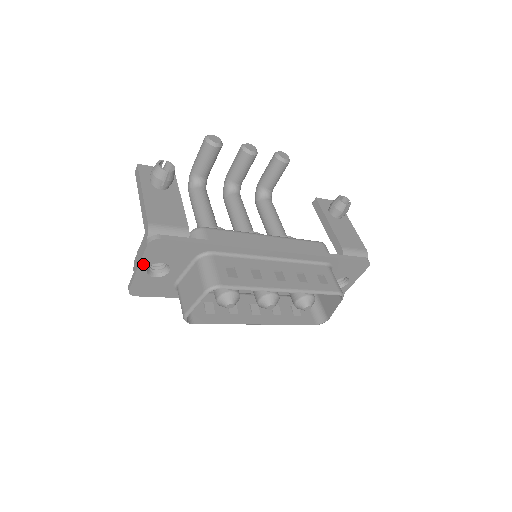
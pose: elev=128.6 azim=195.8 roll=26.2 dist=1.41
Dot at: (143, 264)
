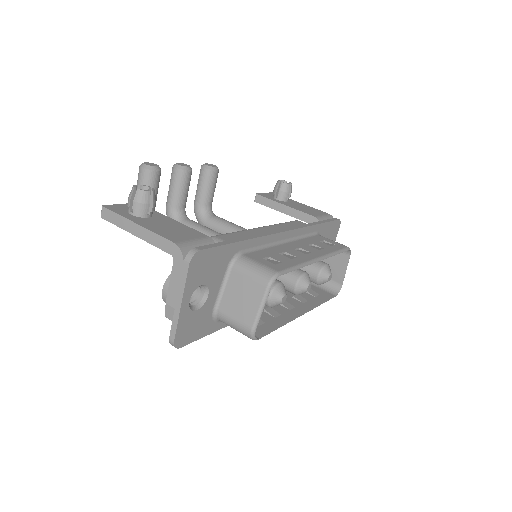
Dot at: (186, 295)
